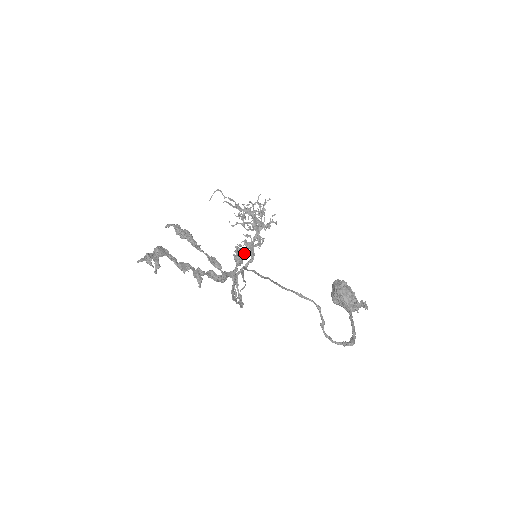
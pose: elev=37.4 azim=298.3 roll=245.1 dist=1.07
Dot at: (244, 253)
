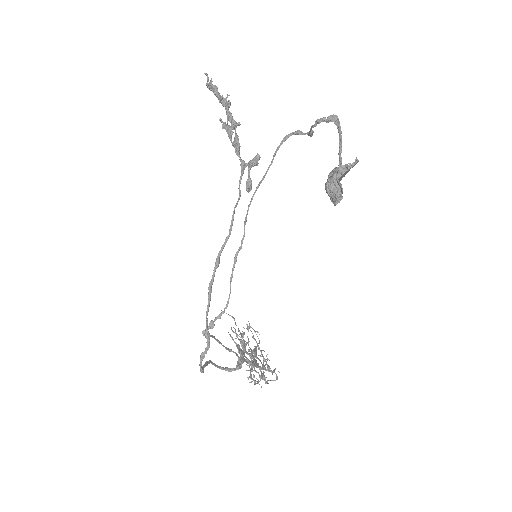
Dot at: (259, 158)
